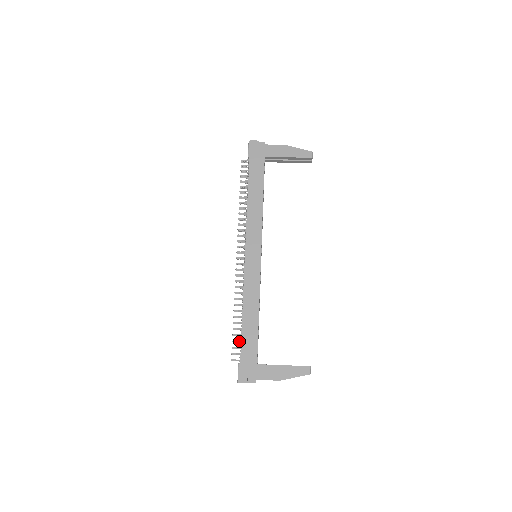
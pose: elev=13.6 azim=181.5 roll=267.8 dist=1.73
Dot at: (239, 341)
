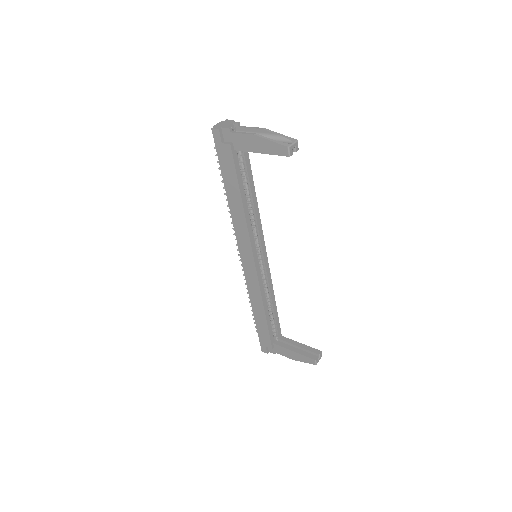
Dot at: occluded
